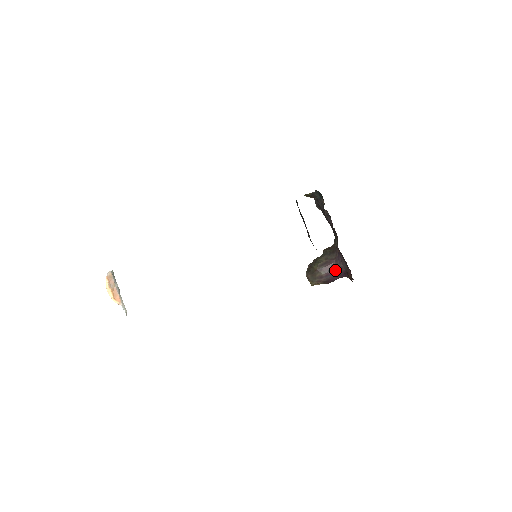
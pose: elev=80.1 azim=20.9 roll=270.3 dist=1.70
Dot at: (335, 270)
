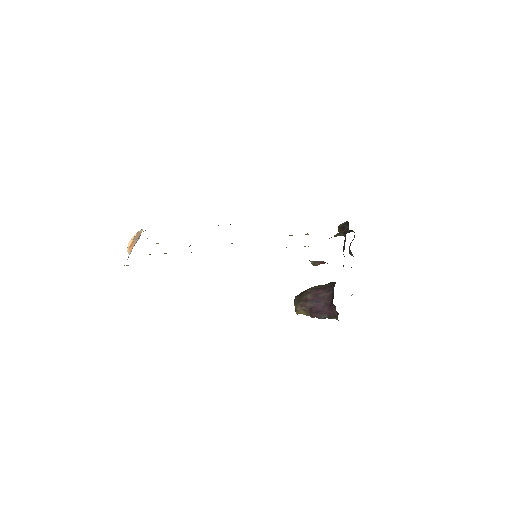
Dot at: (323, 296)
